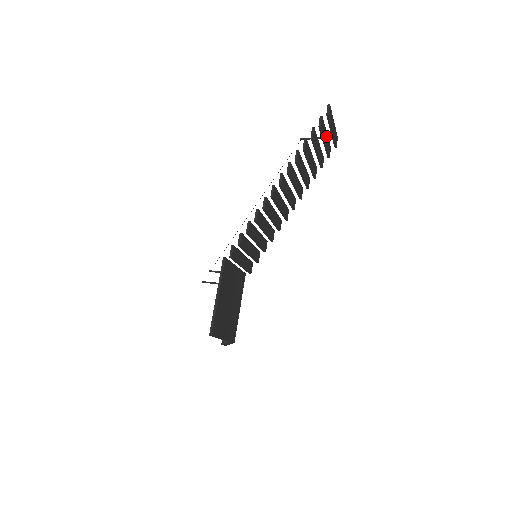
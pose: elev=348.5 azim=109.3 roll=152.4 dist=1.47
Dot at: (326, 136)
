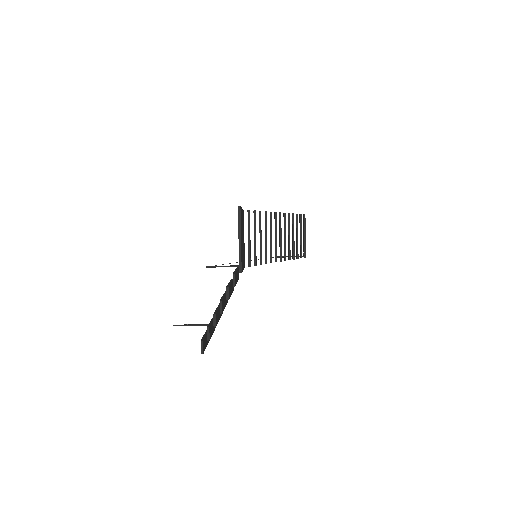
Dot at: occluded
